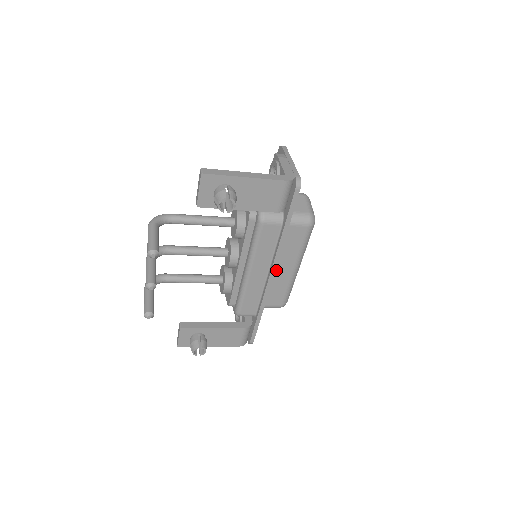
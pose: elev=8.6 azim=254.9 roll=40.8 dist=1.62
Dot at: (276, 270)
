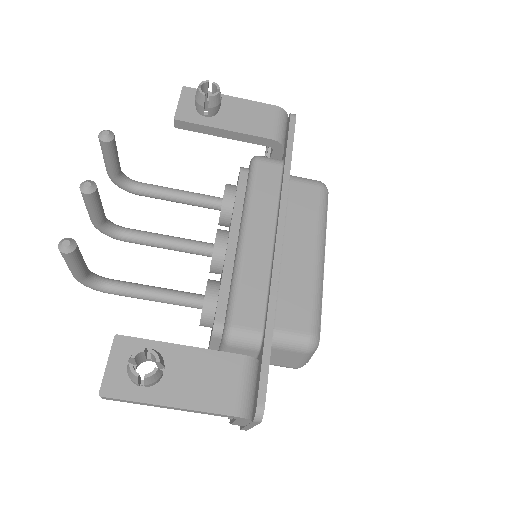
Dot at: (287, 252)
